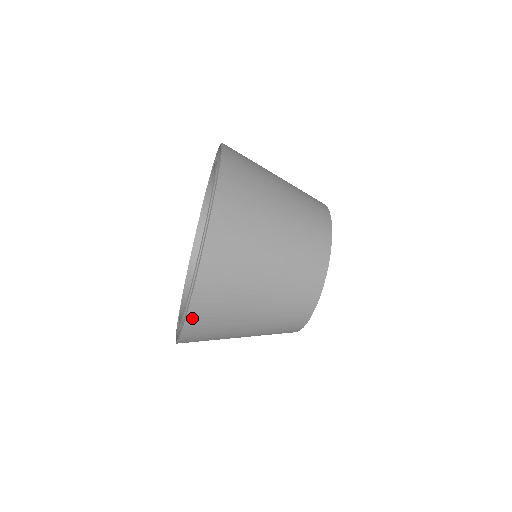
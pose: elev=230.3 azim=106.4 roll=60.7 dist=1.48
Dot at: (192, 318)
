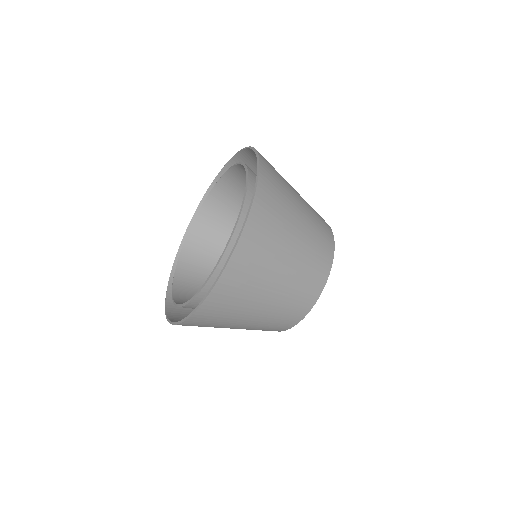
Dot at: (200, 312)
